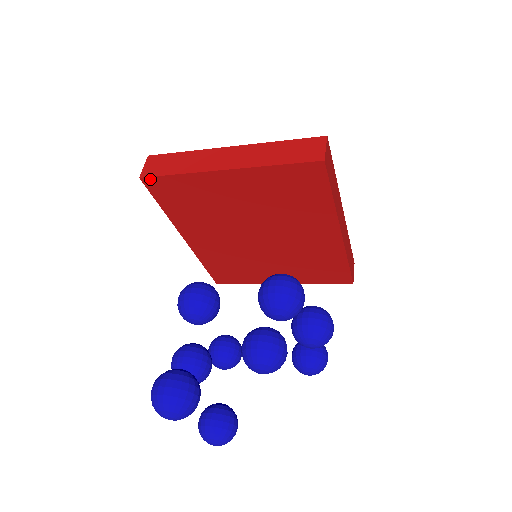
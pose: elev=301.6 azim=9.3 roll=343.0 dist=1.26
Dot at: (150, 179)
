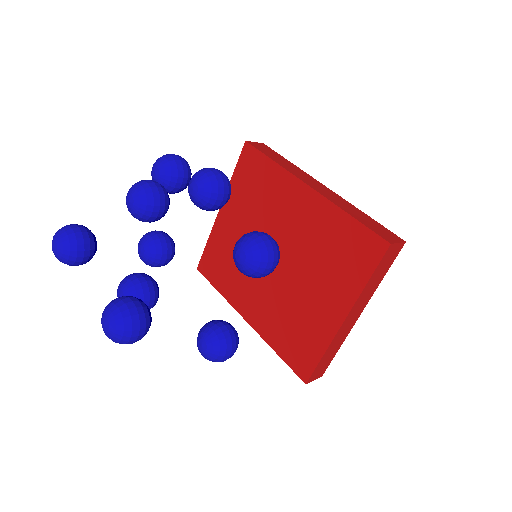
Dot at: (201, 264)
